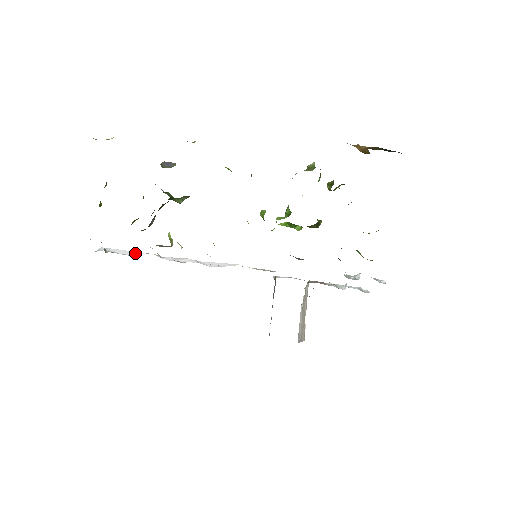
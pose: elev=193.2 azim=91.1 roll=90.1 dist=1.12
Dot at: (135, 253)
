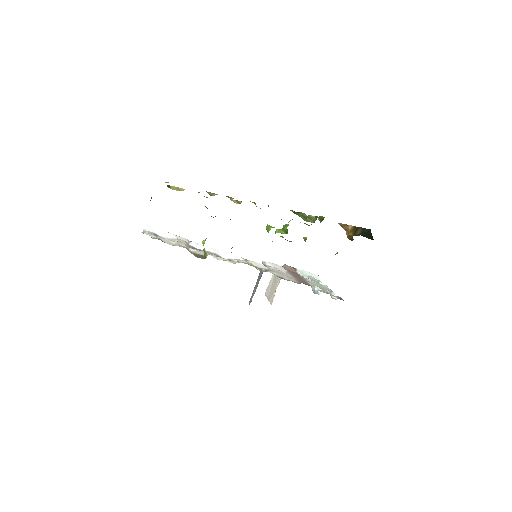
Dot at: (170, 235)
